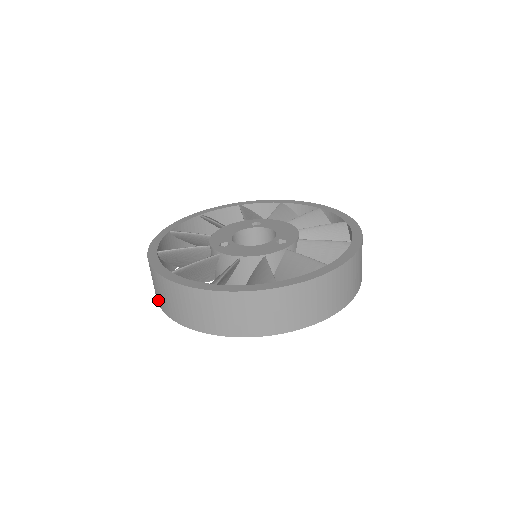
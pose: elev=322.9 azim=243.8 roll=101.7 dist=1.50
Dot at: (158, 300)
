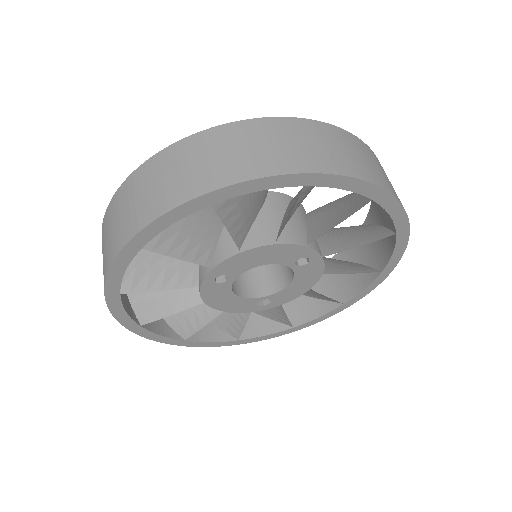
Dot at: (108, 259)
